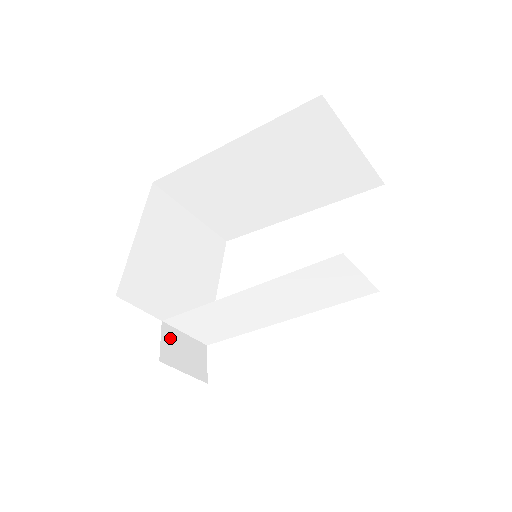
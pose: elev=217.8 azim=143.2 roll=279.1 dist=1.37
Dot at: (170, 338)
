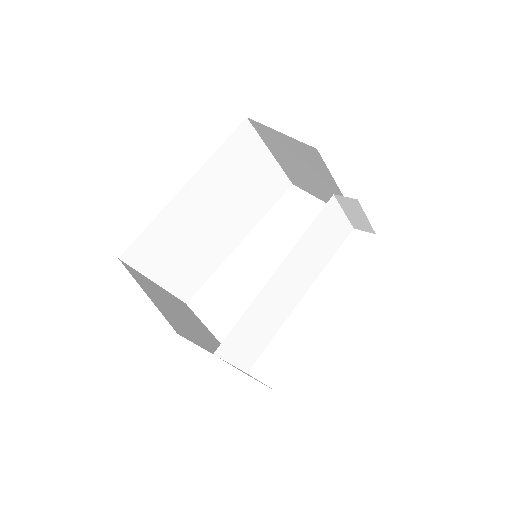
Dot at: (230, 364)
